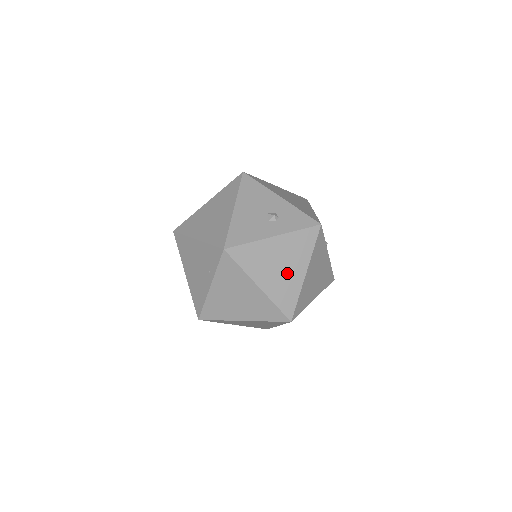
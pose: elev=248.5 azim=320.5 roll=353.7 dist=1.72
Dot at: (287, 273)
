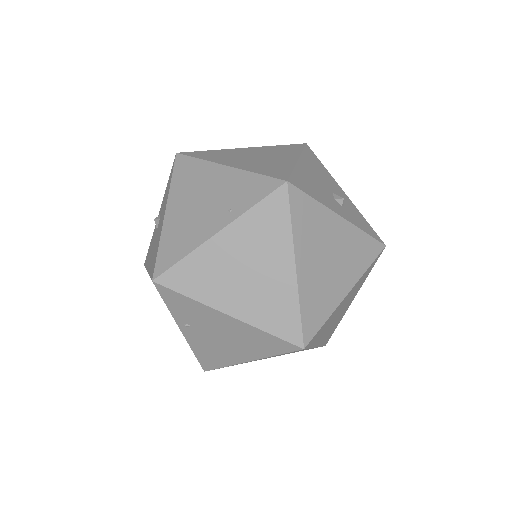
Dot at: (331, 276)
